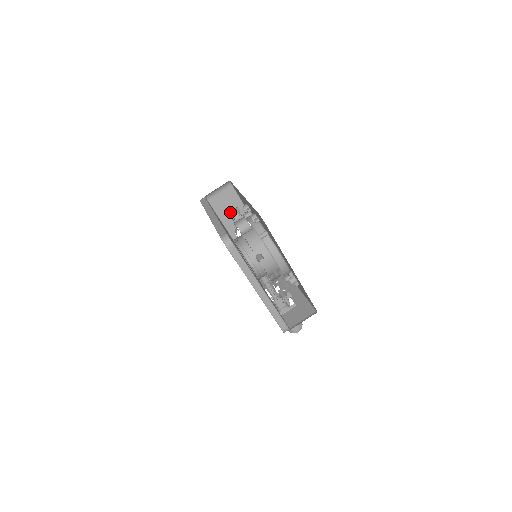
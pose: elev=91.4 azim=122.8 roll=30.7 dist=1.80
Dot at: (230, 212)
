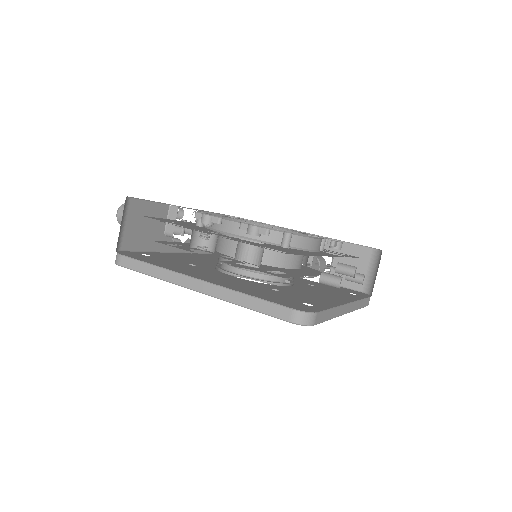
Dot at: occluded
